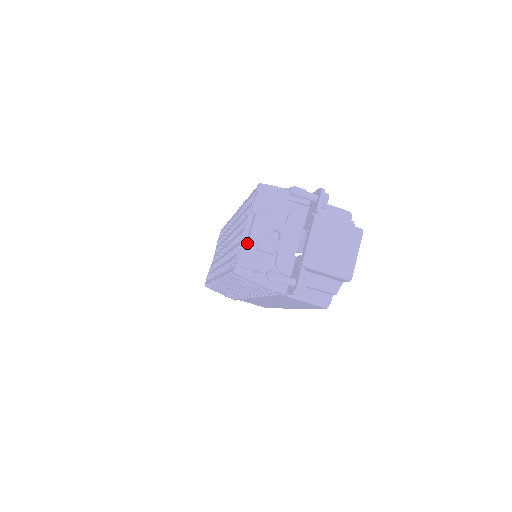
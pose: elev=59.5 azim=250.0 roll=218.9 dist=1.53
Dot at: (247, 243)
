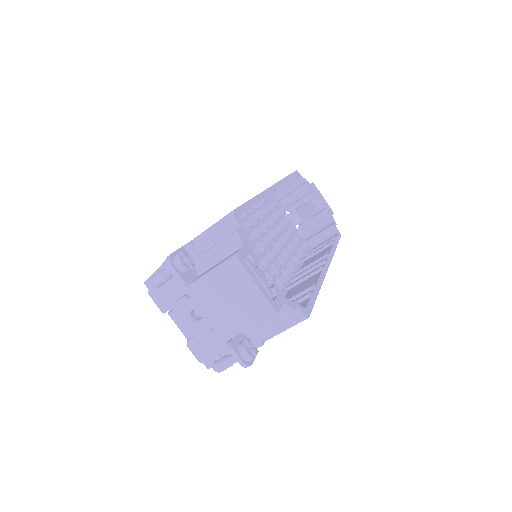
Dot at: (188, 340)
